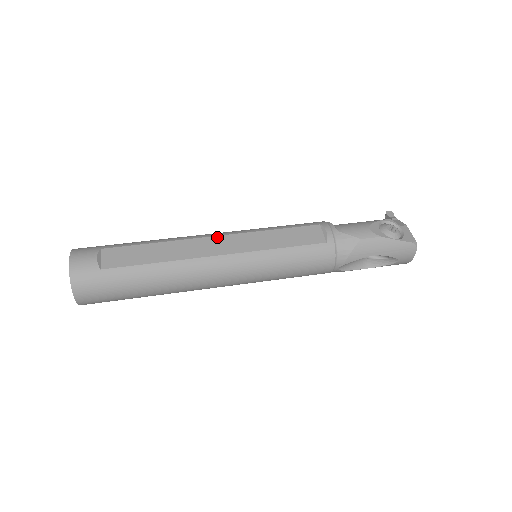
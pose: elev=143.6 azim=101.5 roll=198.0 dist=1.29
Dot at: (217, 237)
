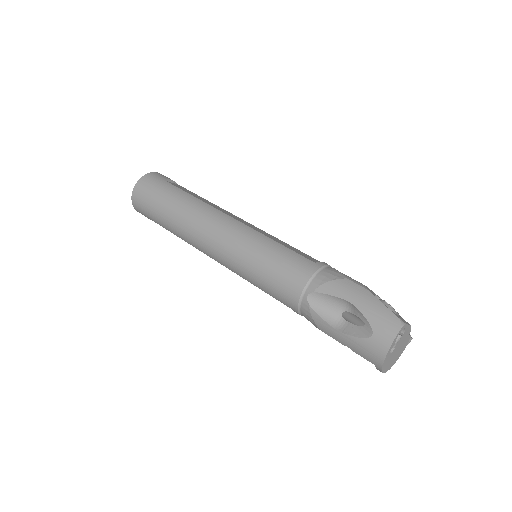
Dot at: occluded
